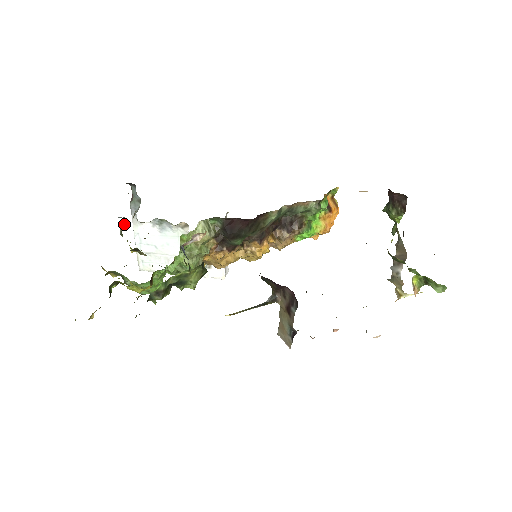
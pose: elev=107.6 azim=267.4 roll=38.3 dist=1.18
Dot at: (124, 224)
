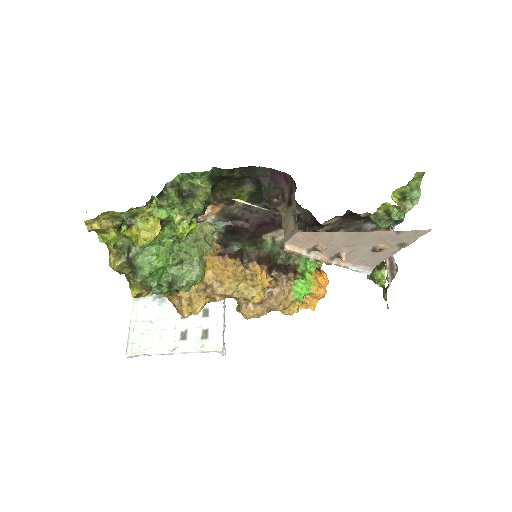
Dot at: occluded
